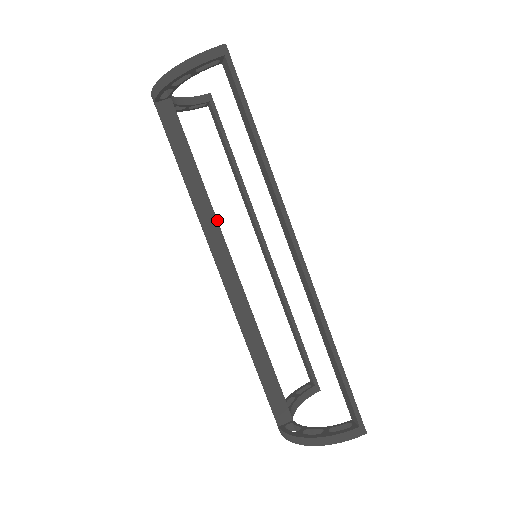
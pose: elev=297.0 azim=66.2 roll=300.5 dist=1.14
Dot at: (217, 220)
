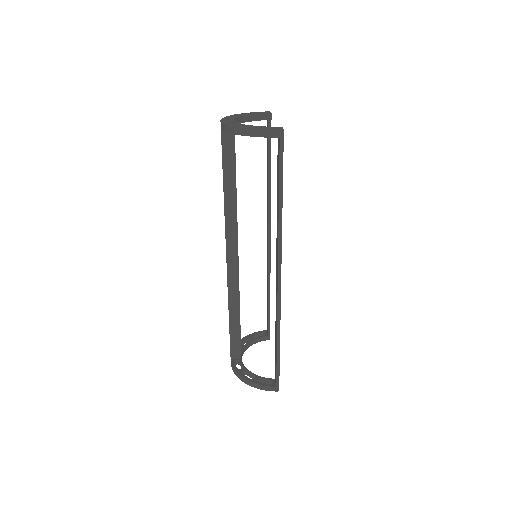
Dot at: (237, 225)
